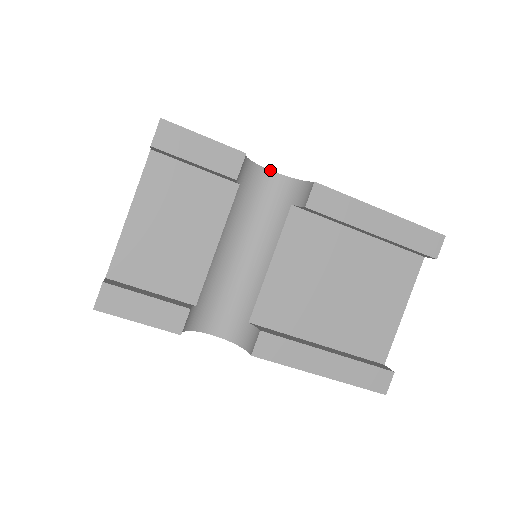
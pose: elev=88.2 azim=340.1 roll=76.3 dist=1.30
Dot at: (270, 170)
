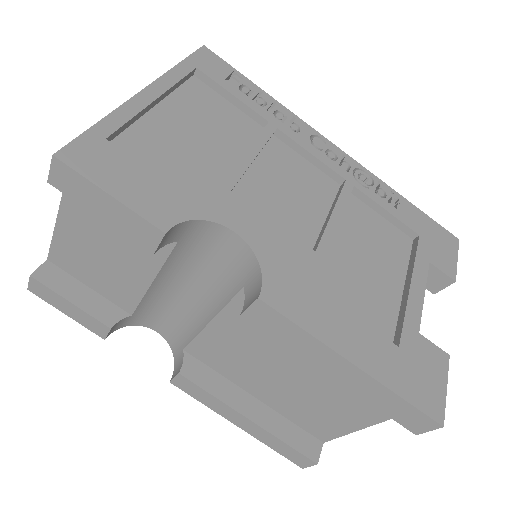
Dot at: (233, 231)
